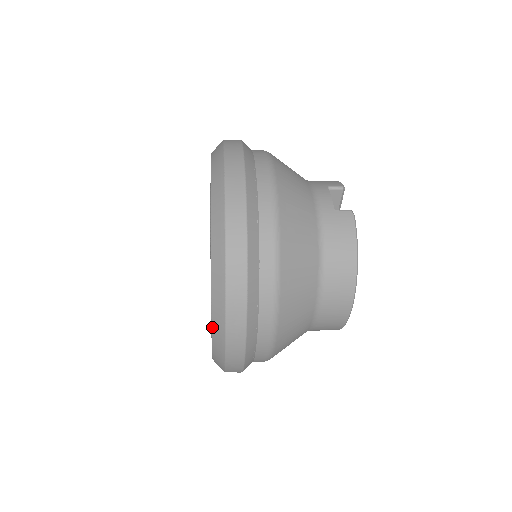
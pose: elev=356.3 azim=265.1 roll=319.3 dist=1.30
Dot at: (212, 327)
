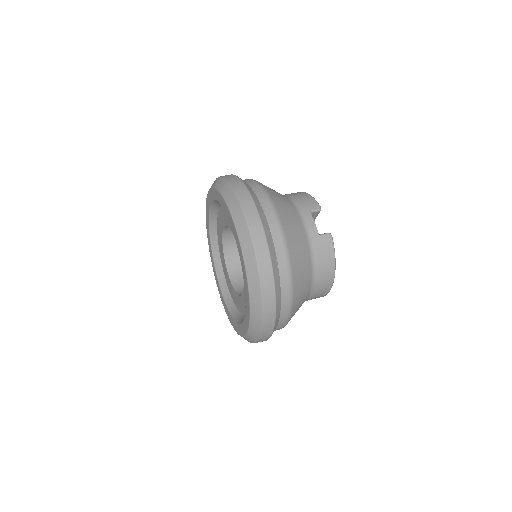
Dot at: (249, 330)
